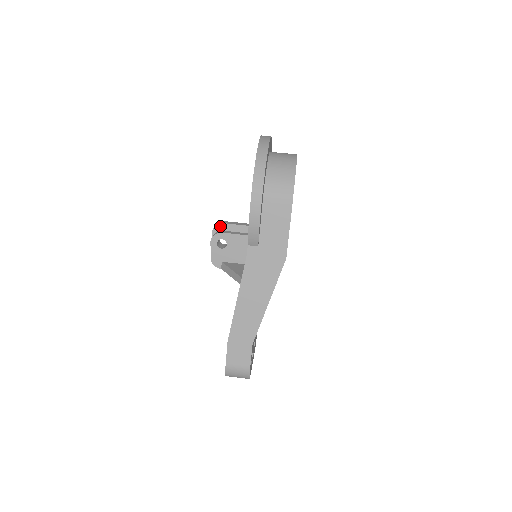
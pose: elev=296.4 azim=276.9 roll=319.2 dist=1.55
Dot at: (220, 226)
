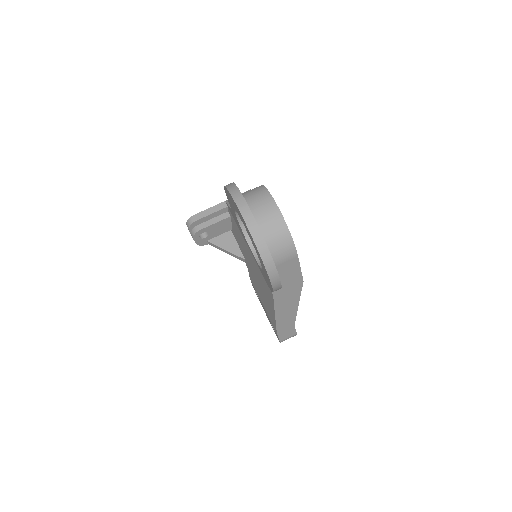
Dot at: (194, 224)
